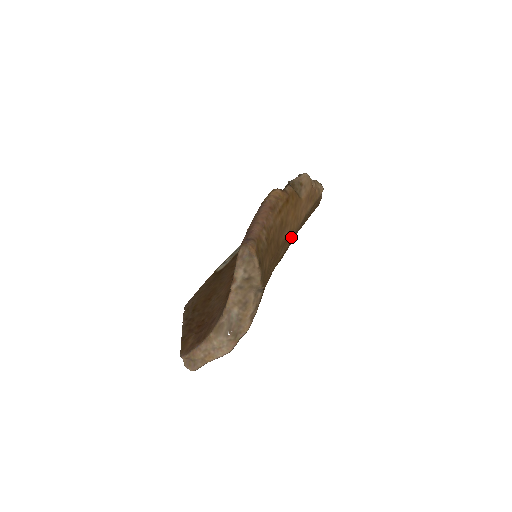
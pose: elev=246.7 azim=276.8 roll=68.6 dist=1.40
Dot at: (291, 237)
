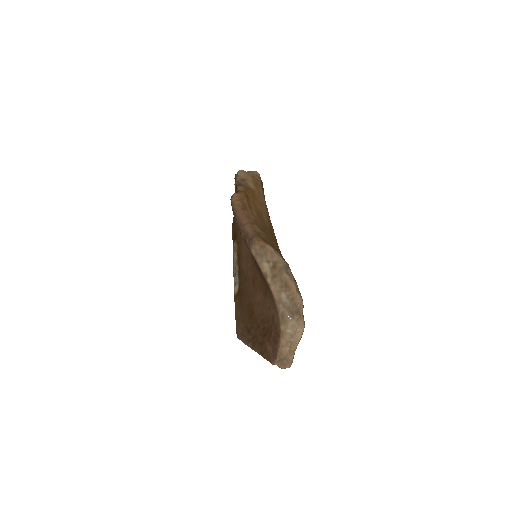
Dot at: (270, 220)
